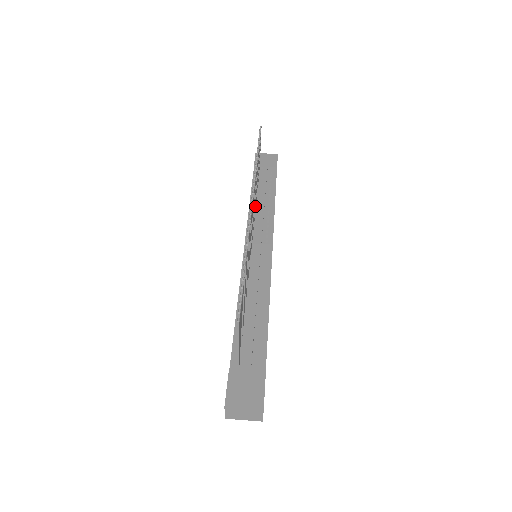
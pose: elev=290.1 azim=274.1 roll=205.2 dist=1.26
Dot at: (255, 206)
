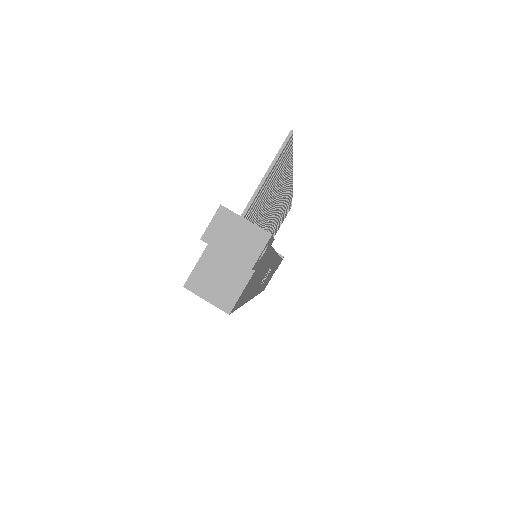
Dot at: occluded
